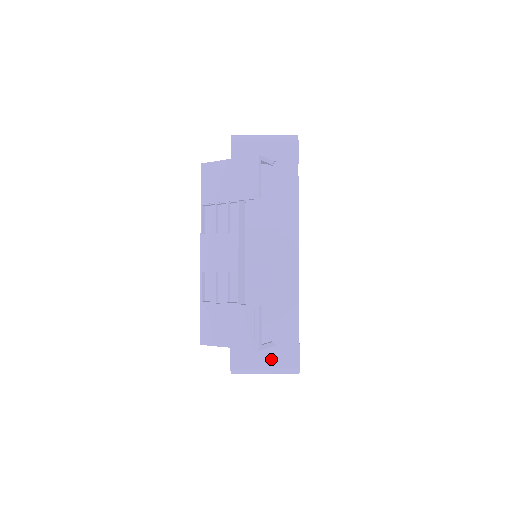
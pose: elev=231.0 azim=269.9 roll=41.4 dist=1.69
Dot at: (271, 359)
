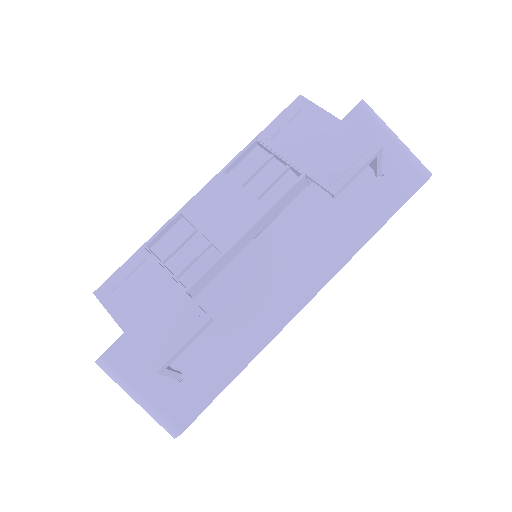
Dot at: (159, 391)
